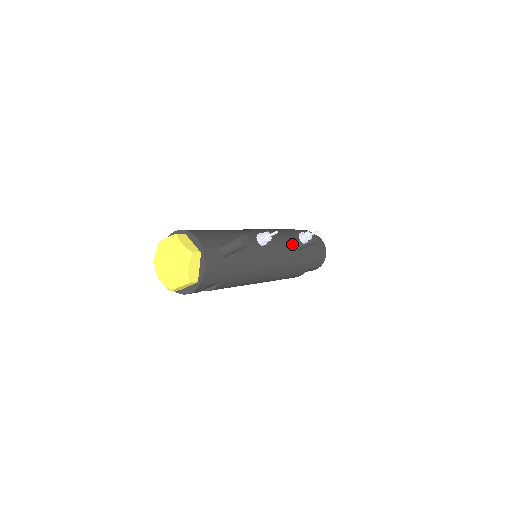
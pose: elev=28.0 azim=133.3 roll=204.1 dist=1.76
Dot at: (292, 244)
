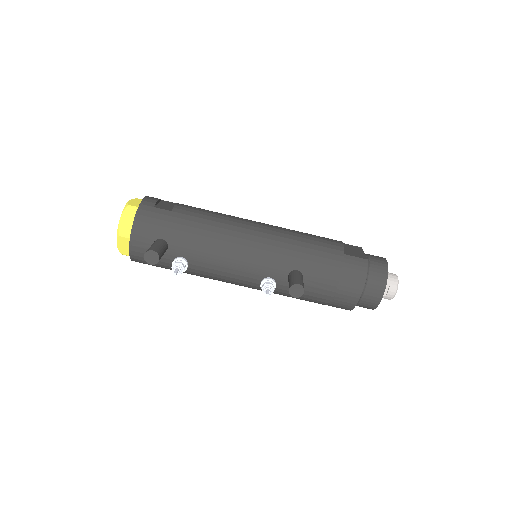
Dot at: (289, 274)
